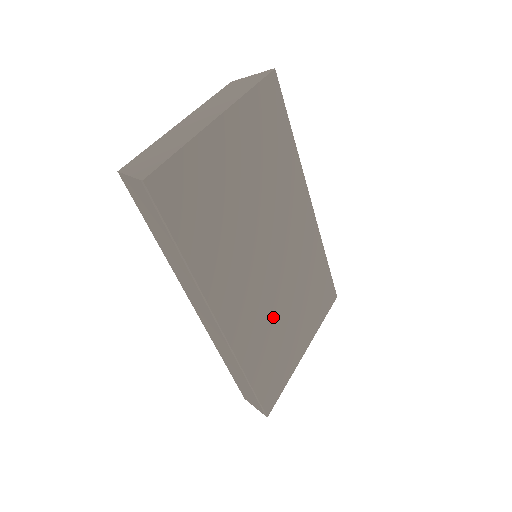
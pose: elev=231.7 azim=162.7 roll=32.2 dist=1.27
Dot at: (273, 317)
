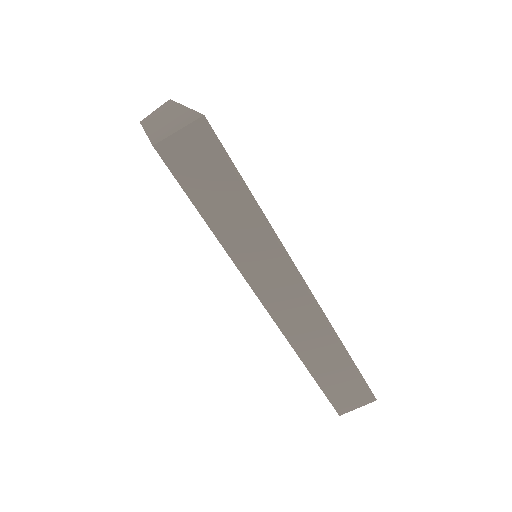
Dot at: occluded
